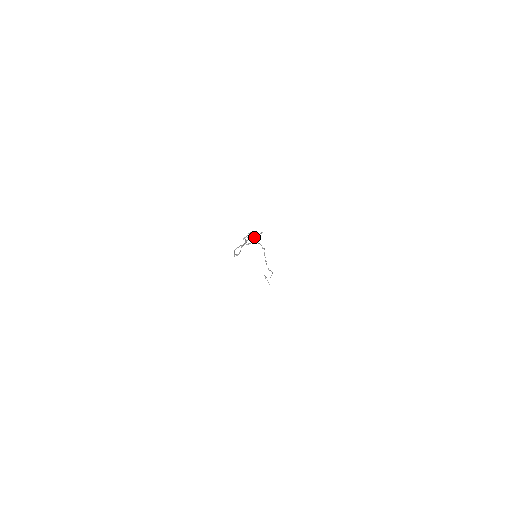
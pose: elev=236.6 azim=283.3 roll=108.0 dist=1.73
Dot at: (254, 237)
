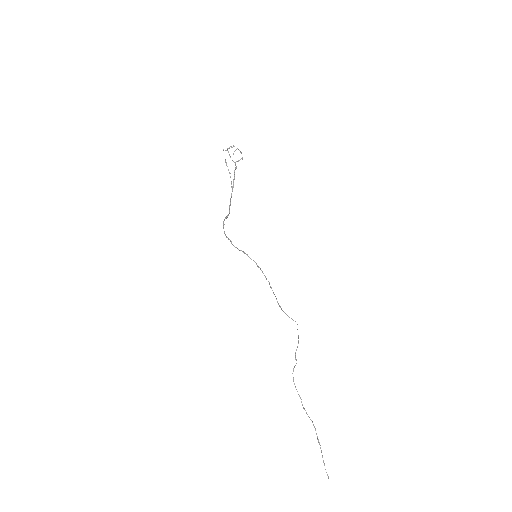
Dot at: (234, 151)
